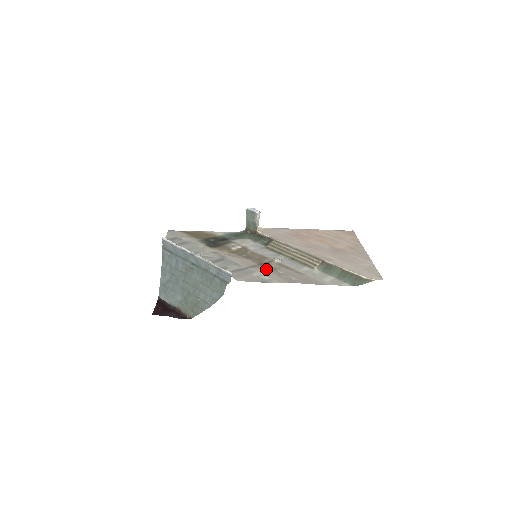
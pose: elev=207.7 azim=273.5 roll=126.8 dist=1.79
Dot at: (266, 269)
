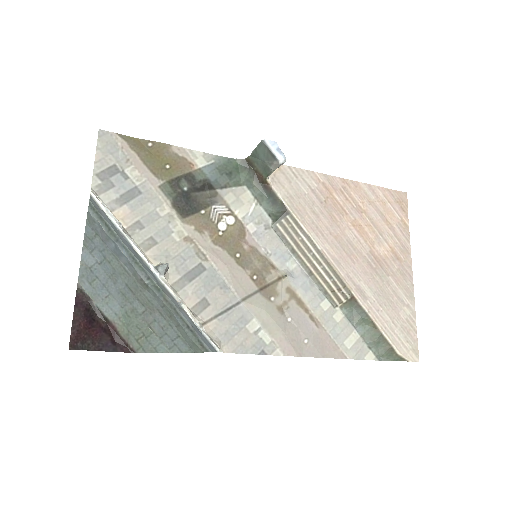
Dot at: (269, 311)
